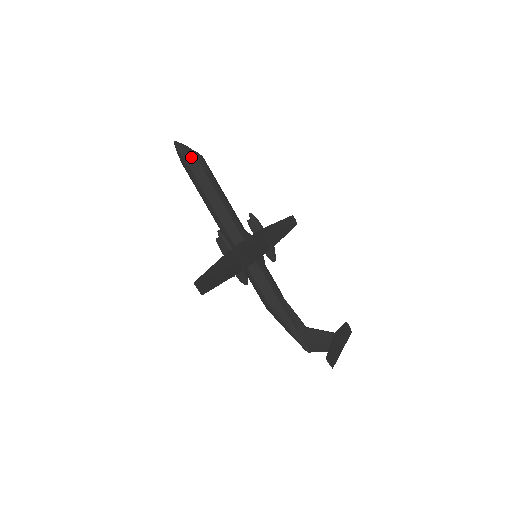
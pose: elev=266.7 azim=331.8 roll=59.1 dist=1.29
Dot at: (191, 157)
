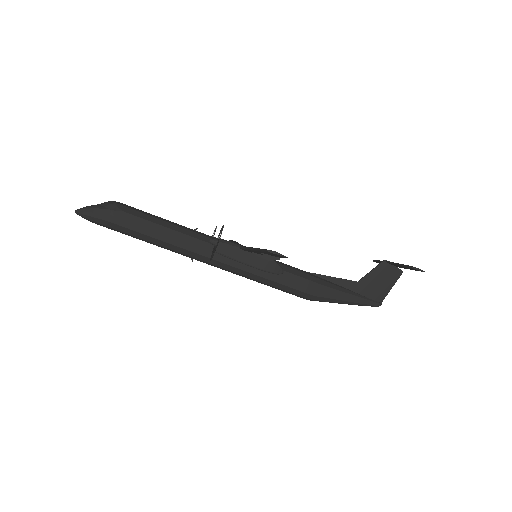
Dot at: (110, 206)
